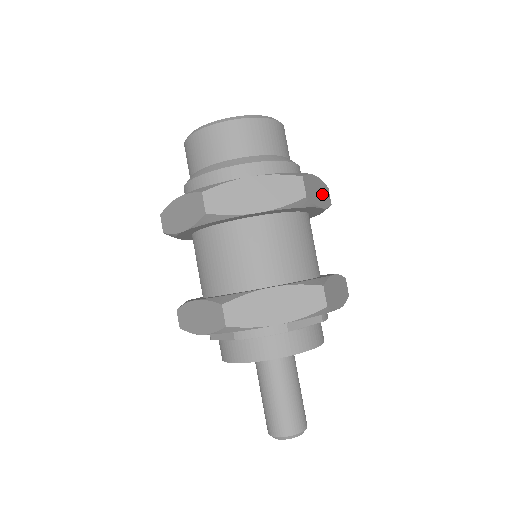
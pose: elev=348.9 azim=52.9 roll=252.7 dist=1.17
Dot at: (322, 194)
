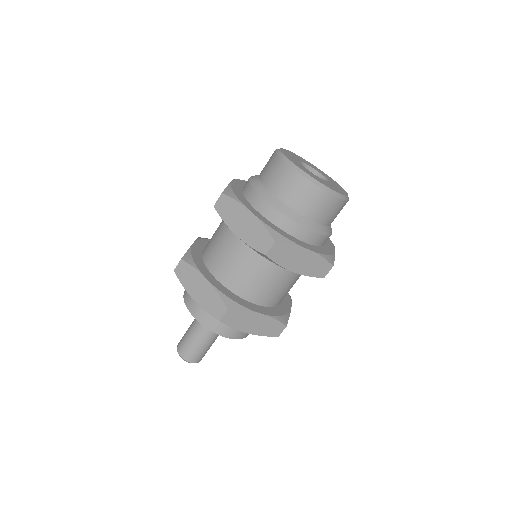
Dot at: occluded
